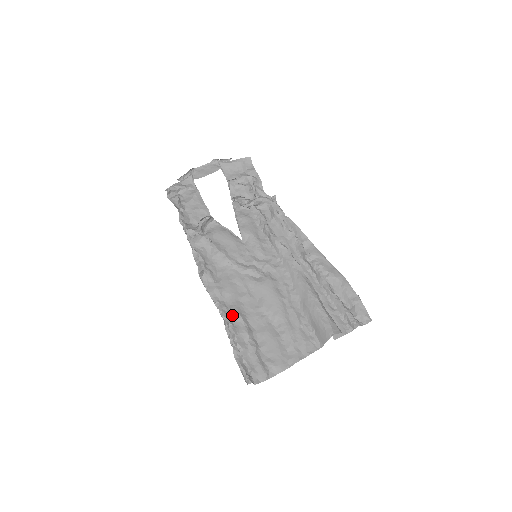
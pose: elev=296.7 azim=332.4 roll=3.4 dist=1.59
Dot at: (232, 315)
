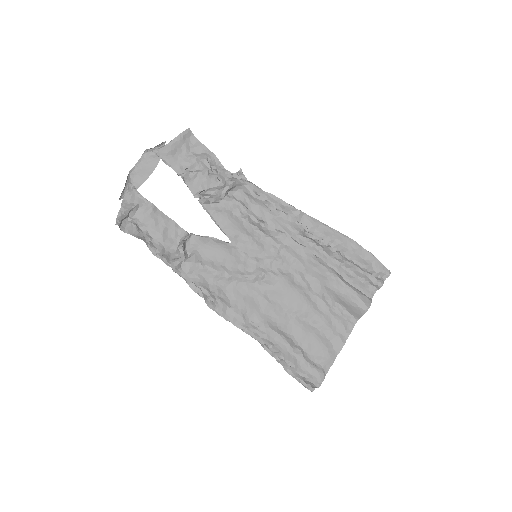
Dot at: (266, 335)
